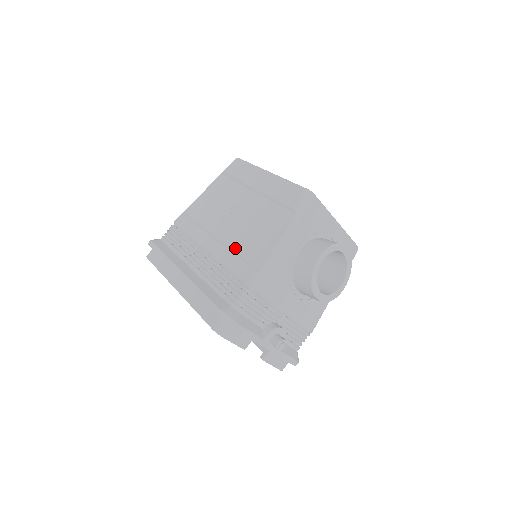
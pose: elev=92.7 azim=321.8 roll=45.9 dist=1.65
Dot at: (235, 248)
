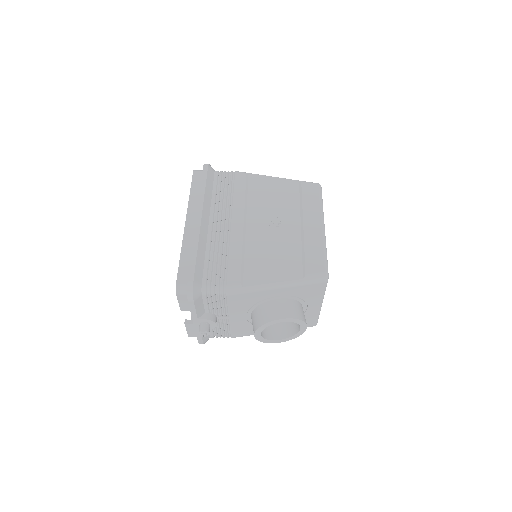
Dot at: (247, 249)
